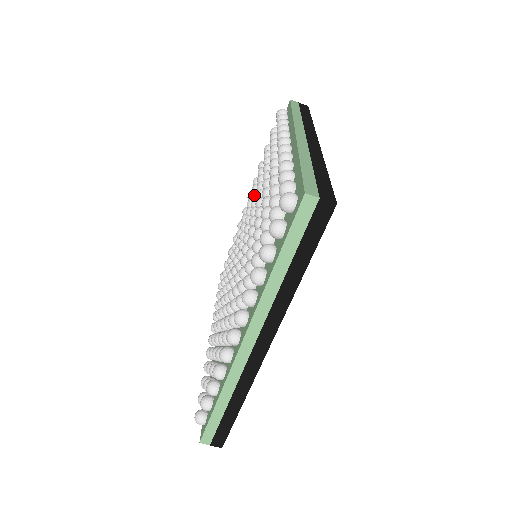
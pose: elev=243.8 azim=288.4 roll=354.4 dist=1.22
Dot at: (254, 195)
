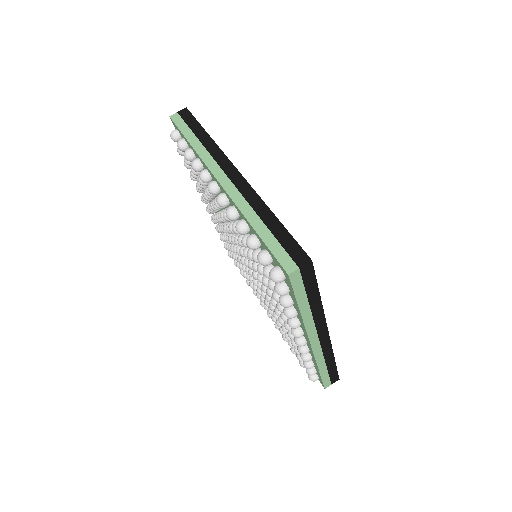
Dot at: (246, 275)
